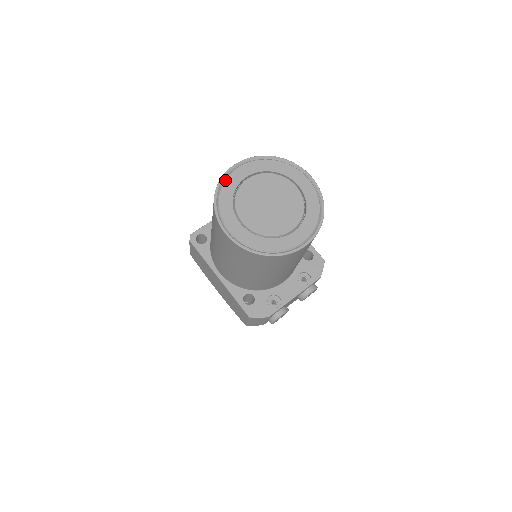
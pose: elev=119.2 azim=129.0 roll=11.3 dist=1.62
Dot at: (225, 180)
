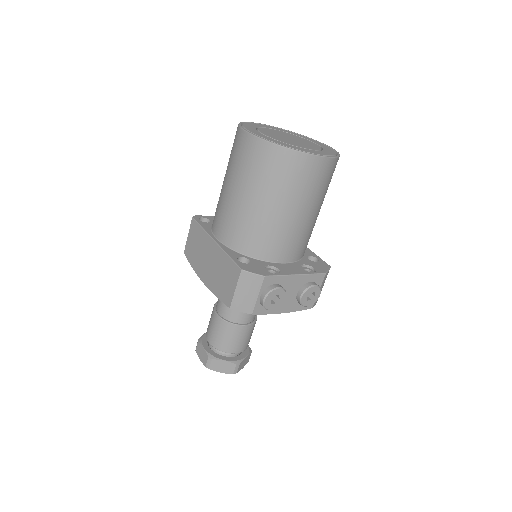
Dot at: (251, 123)
